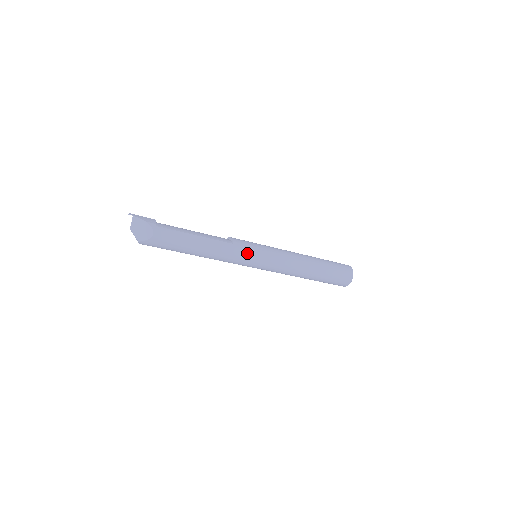
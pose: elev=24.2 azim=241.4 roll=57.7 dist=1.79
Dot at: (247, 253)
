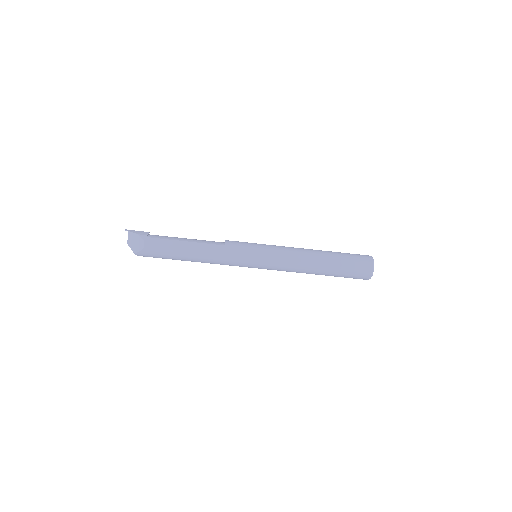
Dot at: (240, 253)
